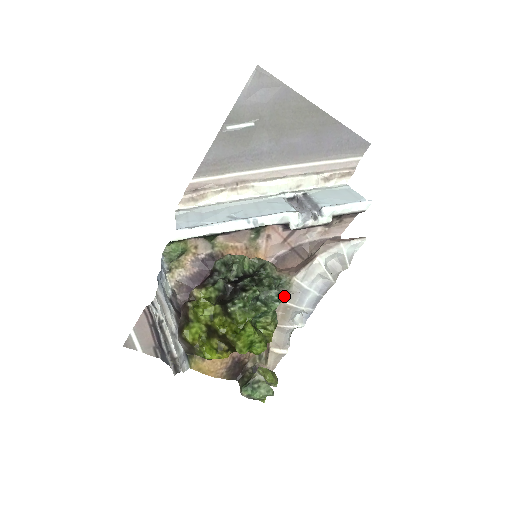
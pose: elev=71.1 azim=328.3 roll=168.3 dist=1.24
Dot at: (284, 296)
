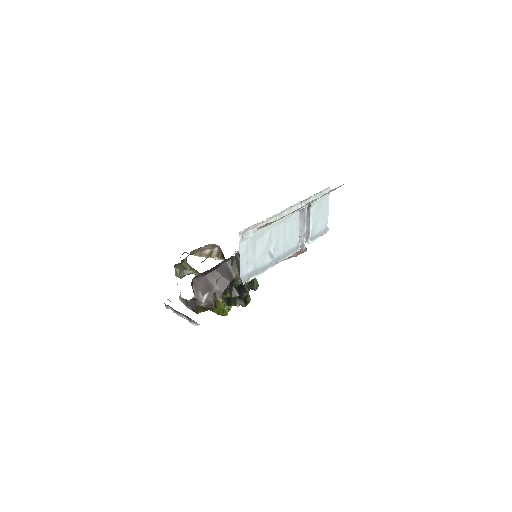
Dot at: occluded
